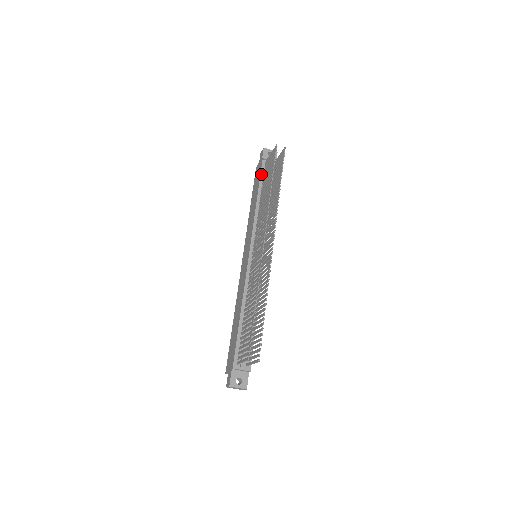
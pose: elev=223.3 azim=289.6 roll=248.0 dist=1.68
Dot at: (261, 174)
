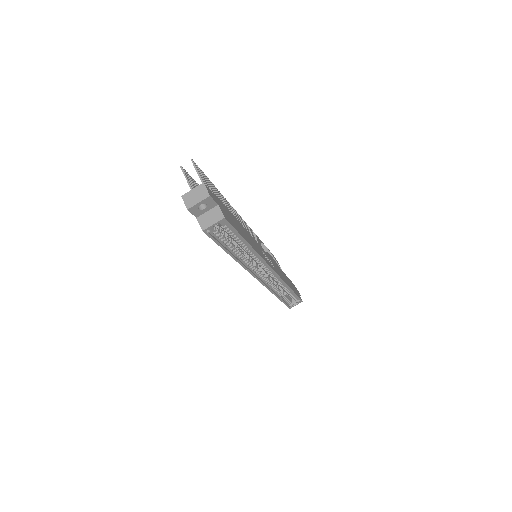
Dot at: occluded
